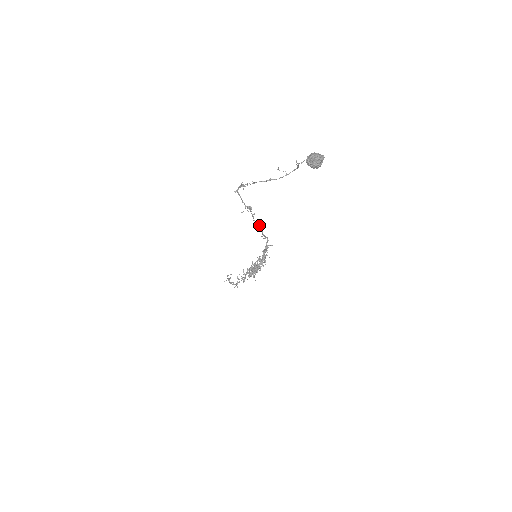
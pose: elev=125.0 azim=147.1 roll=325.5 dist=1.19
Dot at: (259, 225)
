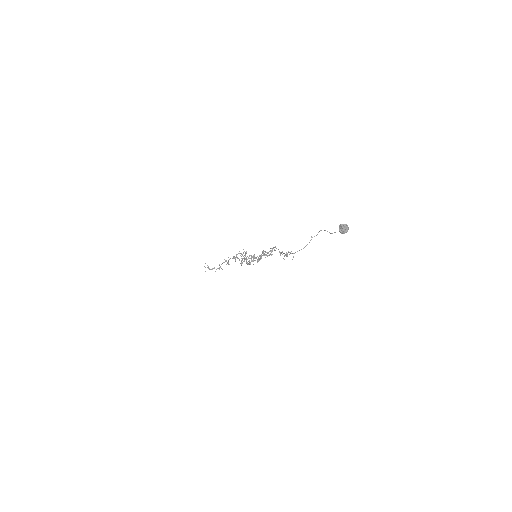
Dot at: (272, 249)
